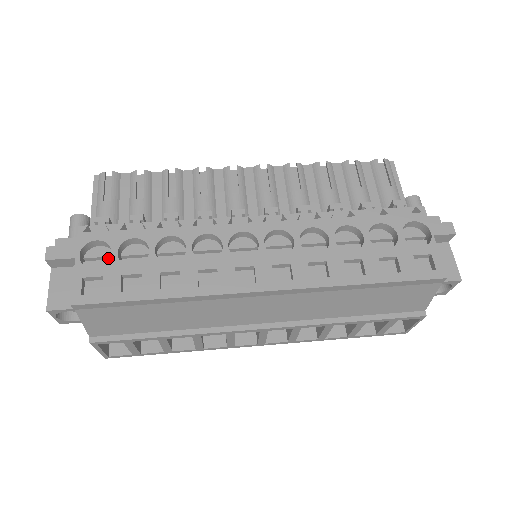
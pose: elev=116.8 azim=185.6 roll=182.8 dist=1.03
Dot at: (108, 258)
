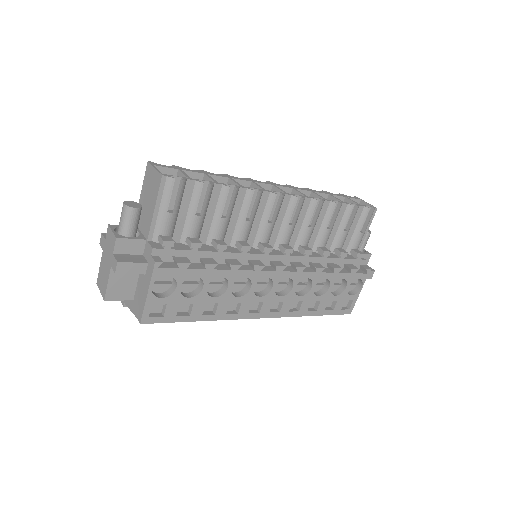
Dot at: (167, 279)
